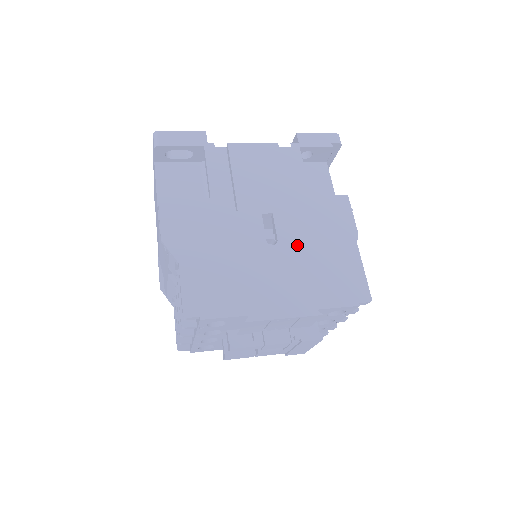
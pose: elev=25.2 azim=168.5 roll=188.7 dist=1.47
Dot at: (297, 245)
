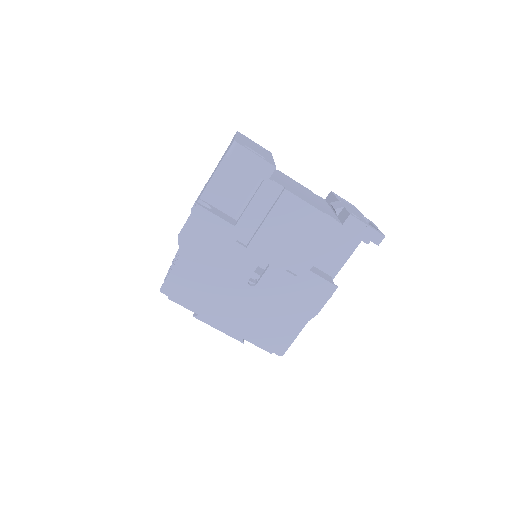
Dot at: (267, 296)
